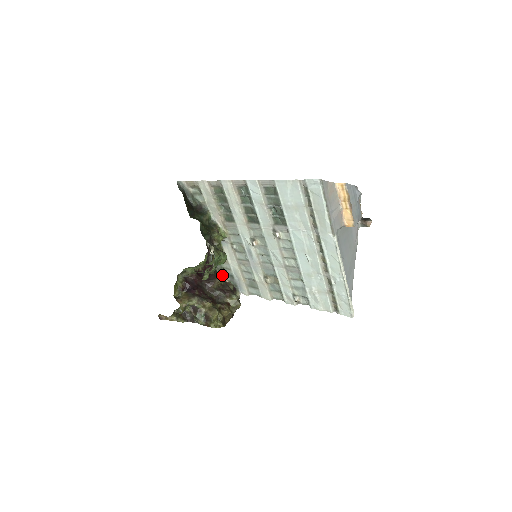
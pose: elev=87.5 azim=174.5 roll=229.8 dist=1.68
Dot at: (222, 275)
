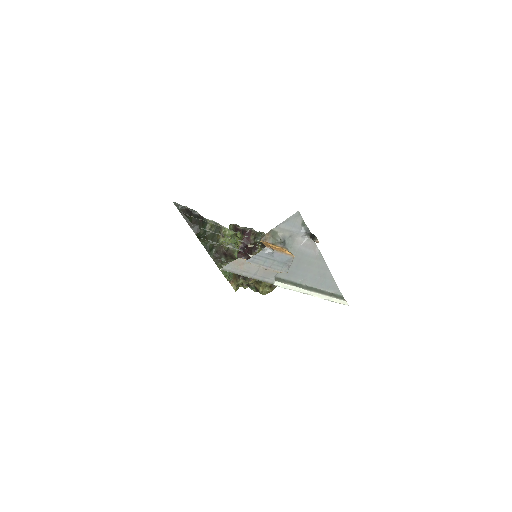
Dot at: (264, 234)
